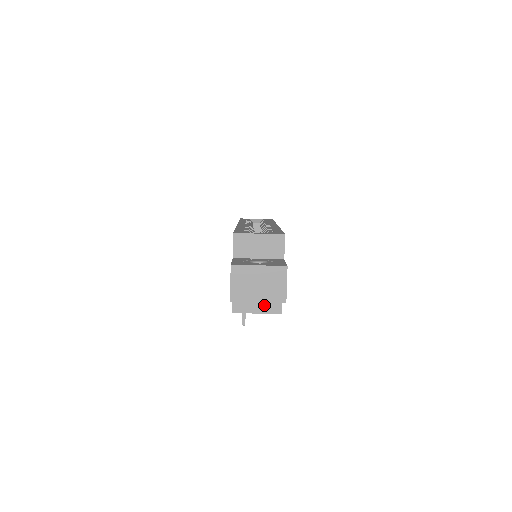
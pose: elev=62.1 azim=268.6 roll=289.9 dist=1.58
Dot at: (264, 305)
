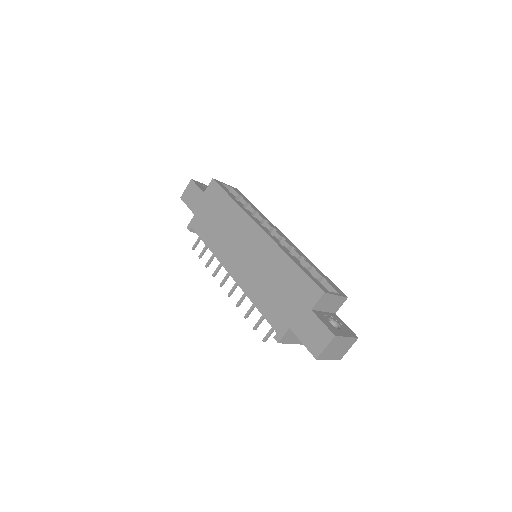
Dot at: occluded
